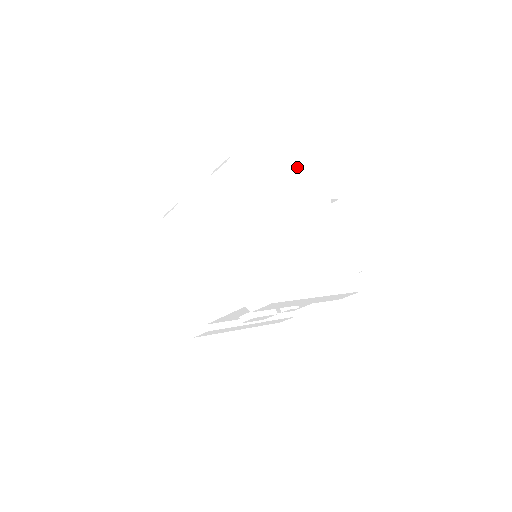
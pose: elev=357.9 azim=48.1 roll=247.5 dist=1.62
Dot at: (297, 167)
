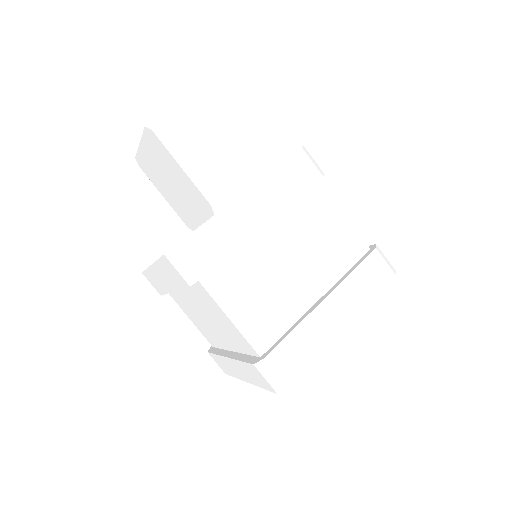
Dot at: occluded
